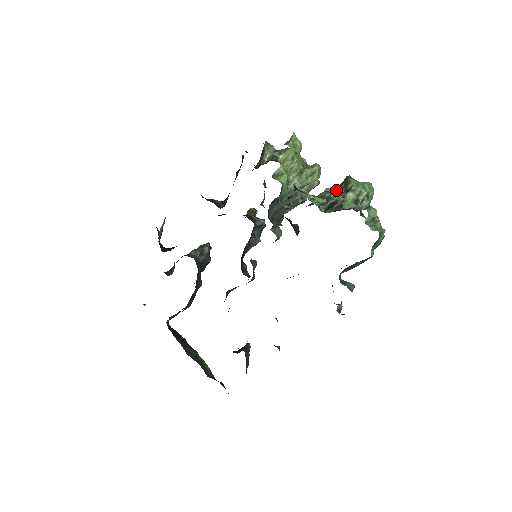
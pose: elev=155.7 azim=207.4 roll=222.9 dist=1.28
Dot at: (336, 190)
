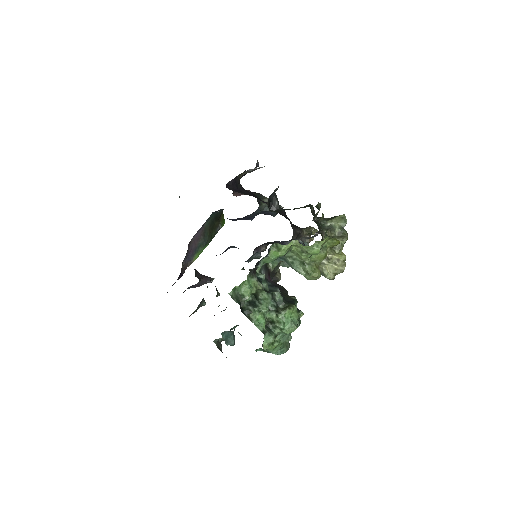
Dot at: (280, 301)
